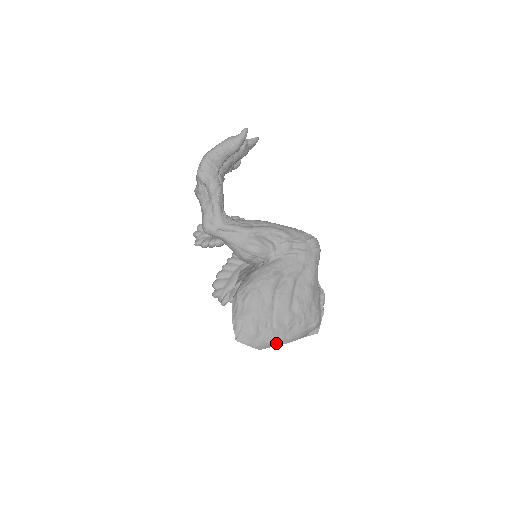
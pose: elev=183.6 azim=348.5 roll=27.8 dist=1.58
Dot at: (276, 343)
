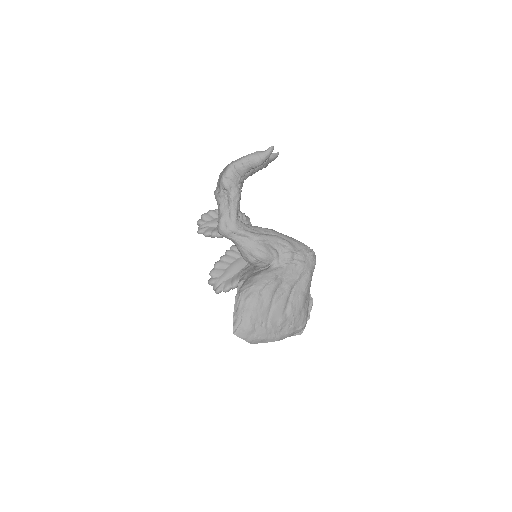
Dot at: (267, 340)
